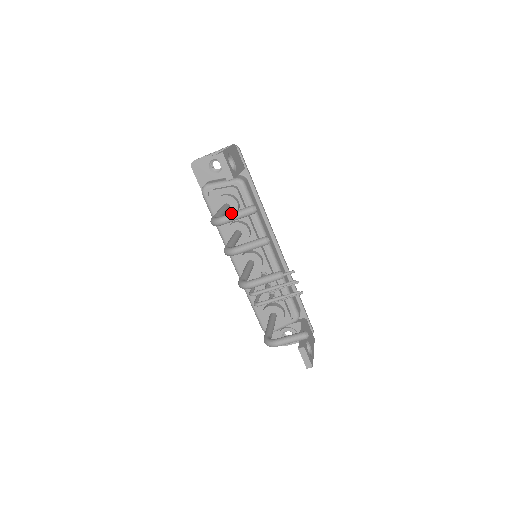
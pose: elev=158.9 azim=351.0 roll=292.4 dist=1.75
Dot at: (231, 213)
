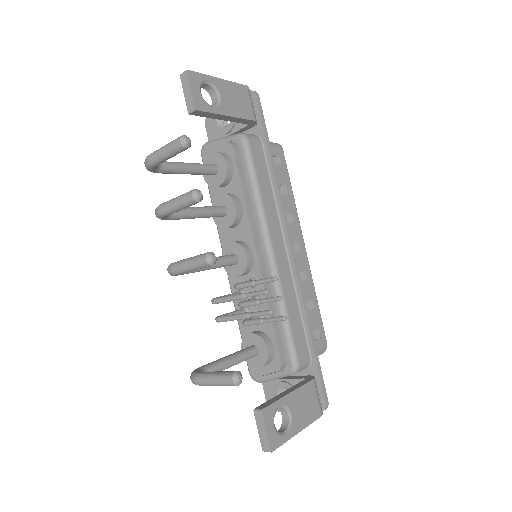
Dot at: occluded
